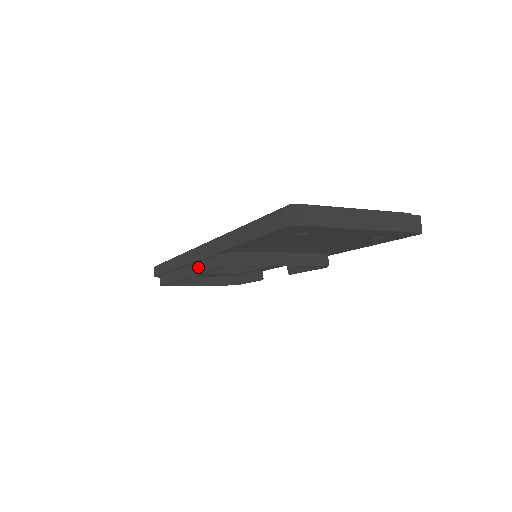
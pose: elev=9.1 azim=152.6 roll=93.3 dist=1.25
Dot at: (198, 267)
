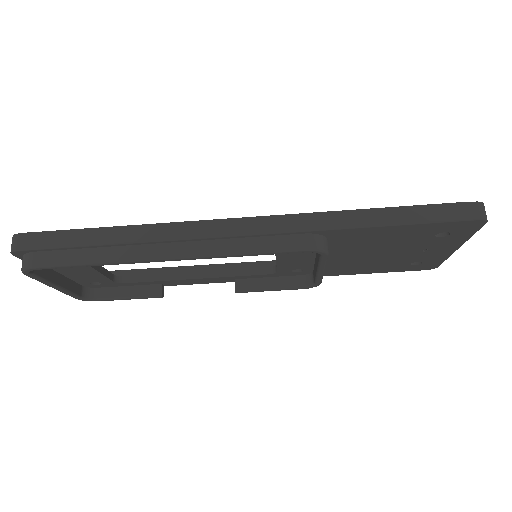
Dot at: (228, 245)
